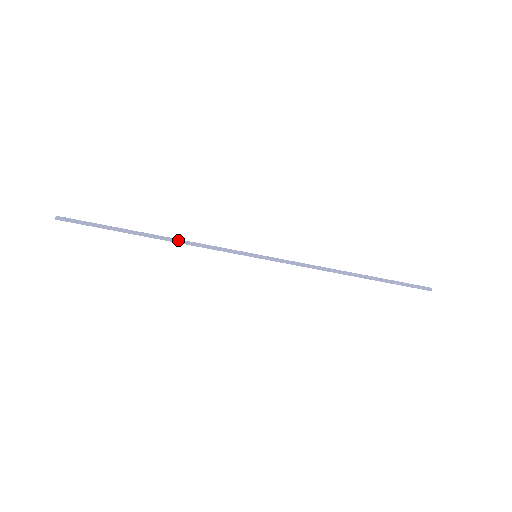
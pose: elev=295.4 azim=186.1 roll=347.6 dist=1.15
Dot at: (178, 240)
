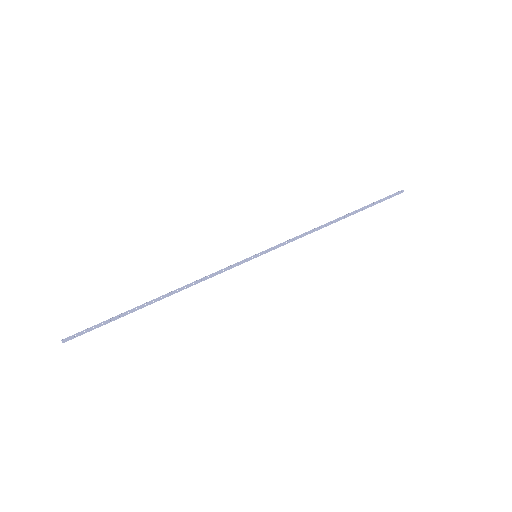
Dot at: (184, 287)
